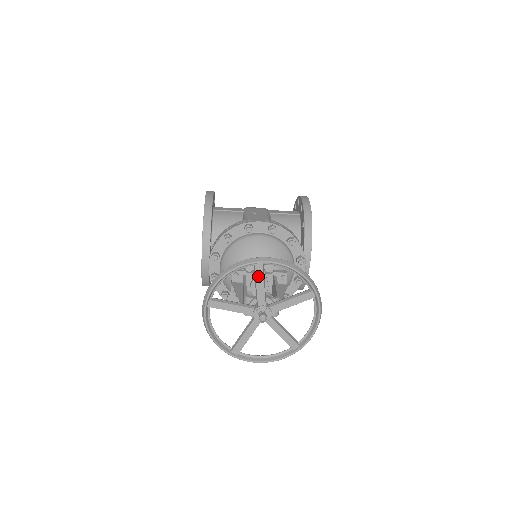
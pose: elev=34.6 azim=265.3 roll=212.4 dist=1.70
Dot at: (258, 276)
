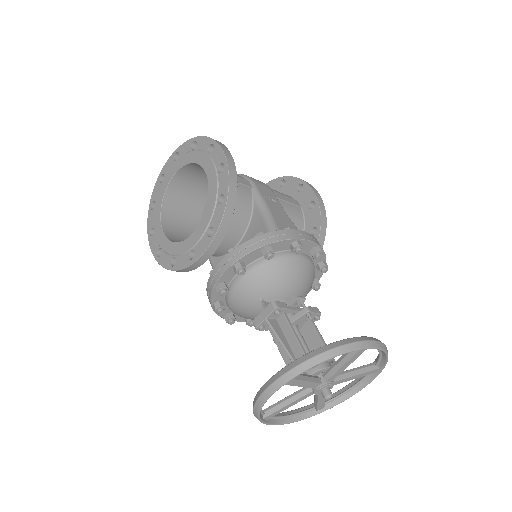
Dot at: (353, 358)
